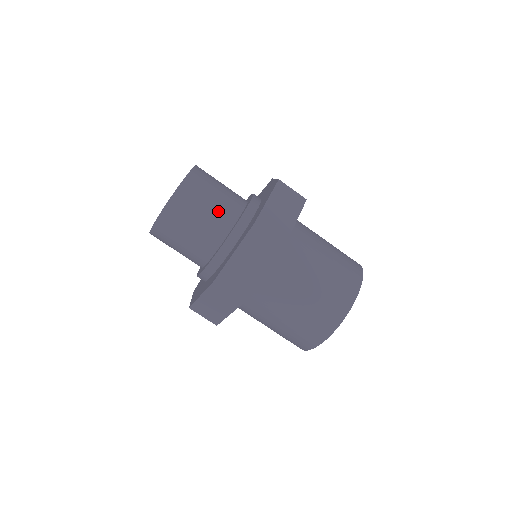
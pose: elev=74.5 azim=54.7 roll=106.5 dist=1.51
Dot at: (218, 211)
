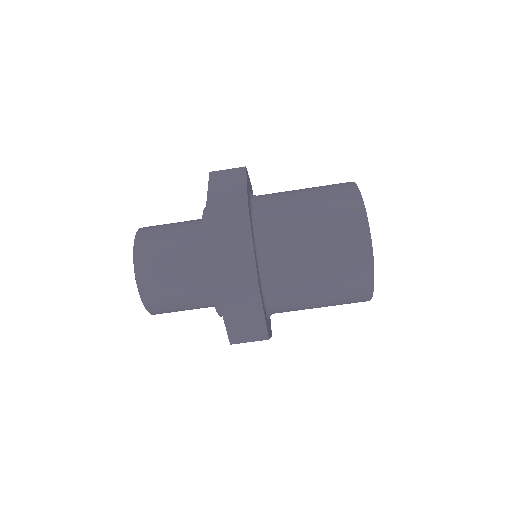
Dot at: (185, 274)
